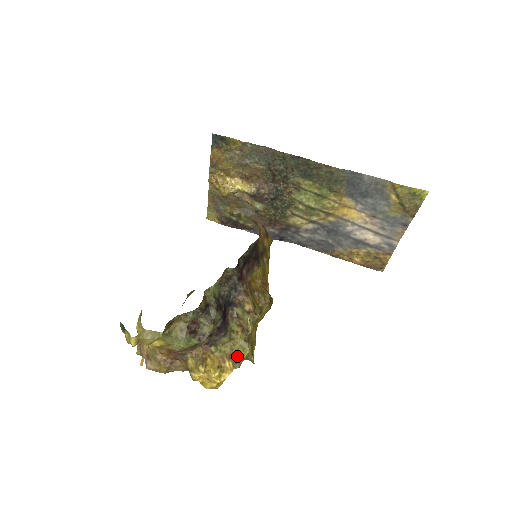
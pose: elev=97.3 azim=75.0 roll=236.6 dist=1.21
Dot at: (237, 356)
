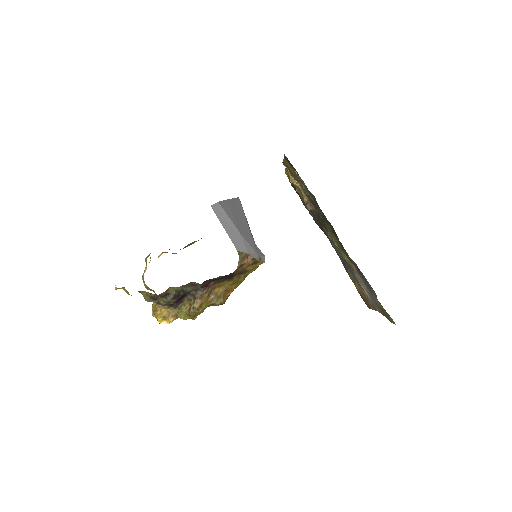
Dot at: (179, 317)
